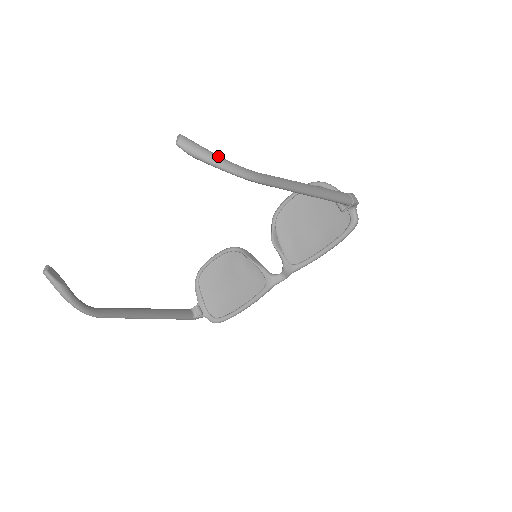
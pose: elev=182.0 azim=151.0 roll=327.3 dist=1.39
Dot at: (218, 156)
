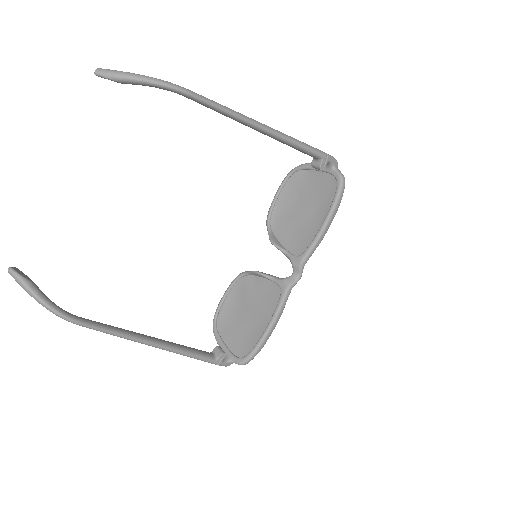
Dot at: (136, 74)
